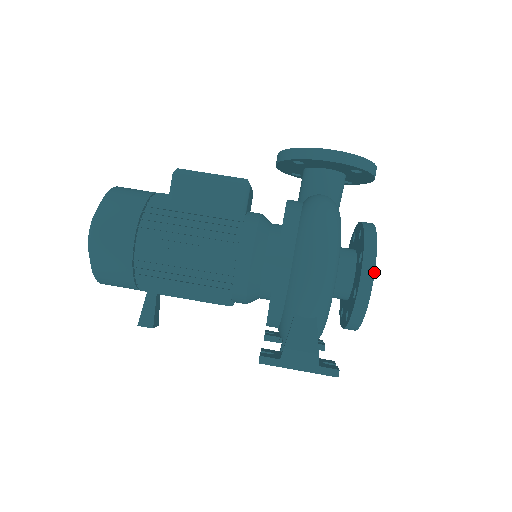
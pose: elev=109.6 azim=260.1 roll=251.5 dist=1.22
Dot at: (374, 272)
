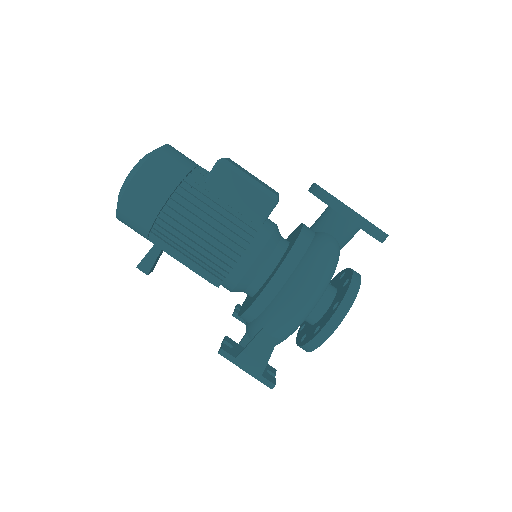
Dot at: (339, 324)
